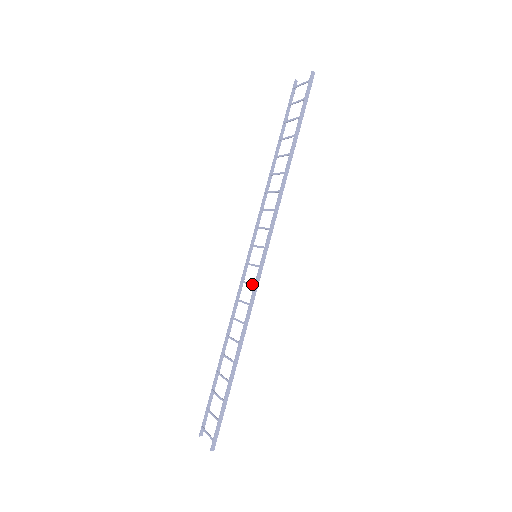
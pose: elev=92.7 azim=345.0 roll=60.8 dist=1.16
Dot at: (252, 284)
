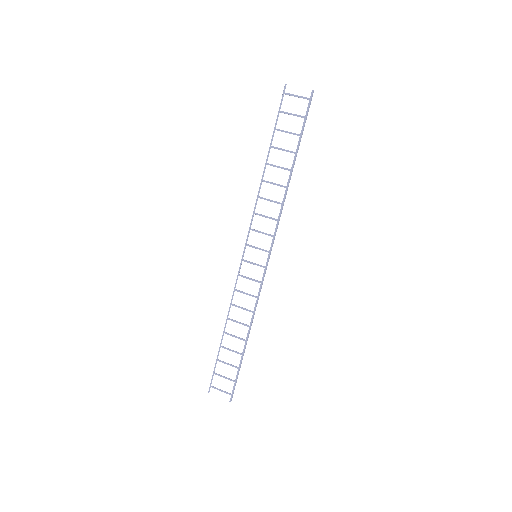
Dot at: (258, 281)
